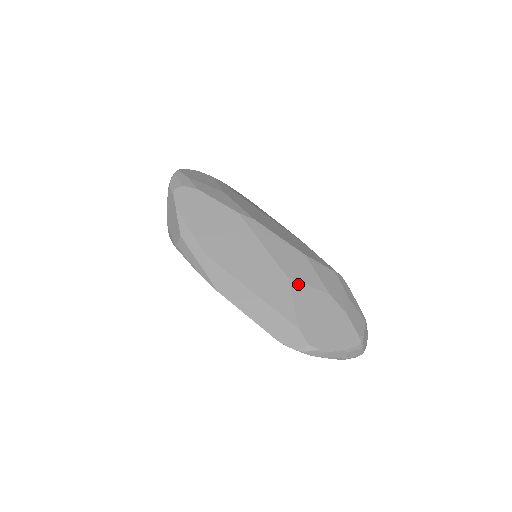
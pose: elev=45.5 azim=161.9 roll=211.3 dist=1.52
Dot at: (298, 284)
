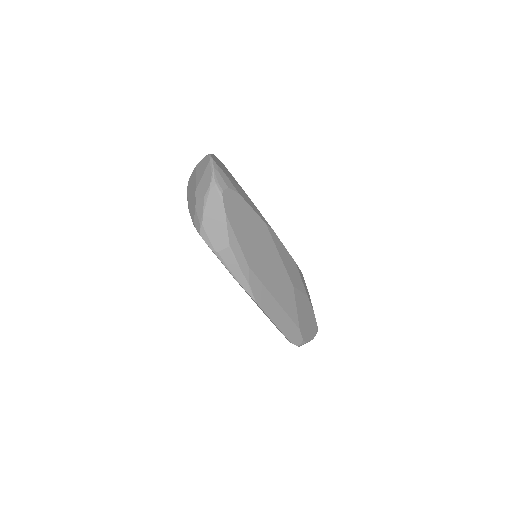
Dot at: (297, 291)
